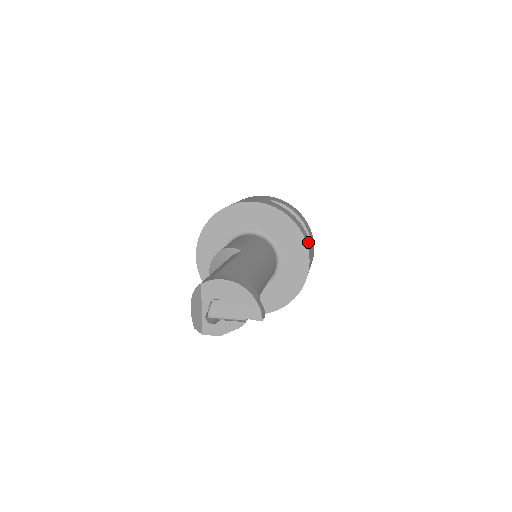
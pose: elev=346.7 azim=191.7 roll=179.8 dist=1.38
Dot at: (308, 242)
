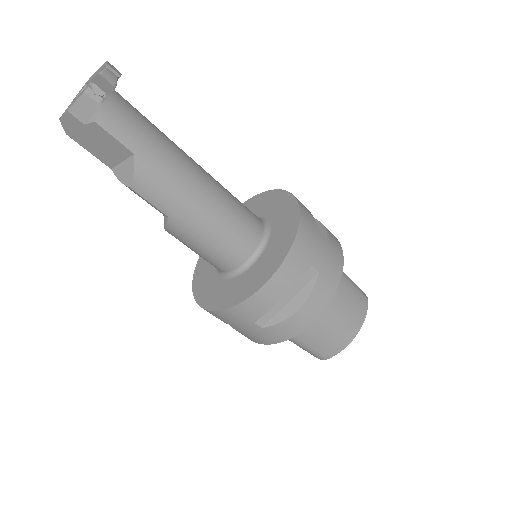
Dot at: (310, 223)
